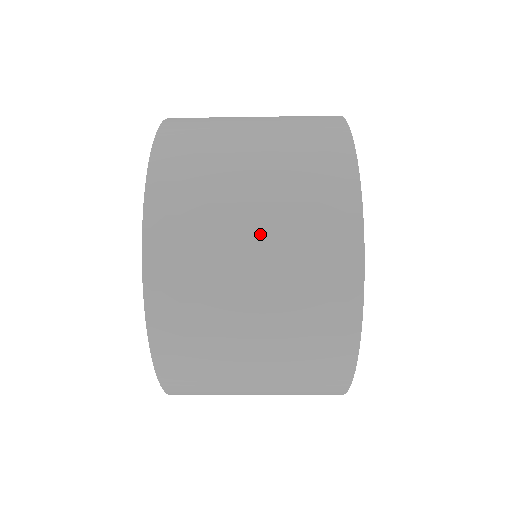
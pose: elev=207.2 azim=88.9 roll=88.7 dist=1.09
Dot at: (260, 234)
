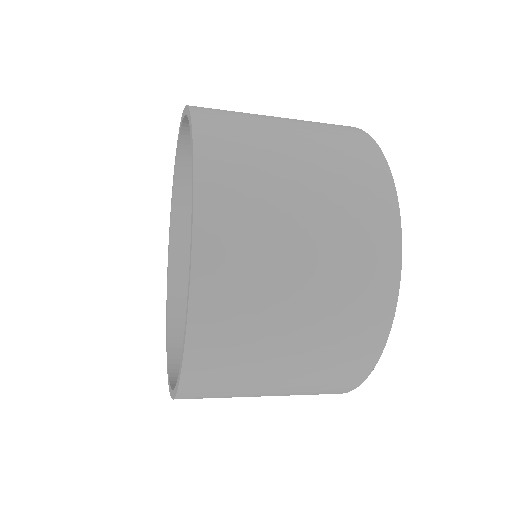
Dot at: (307, 298)
